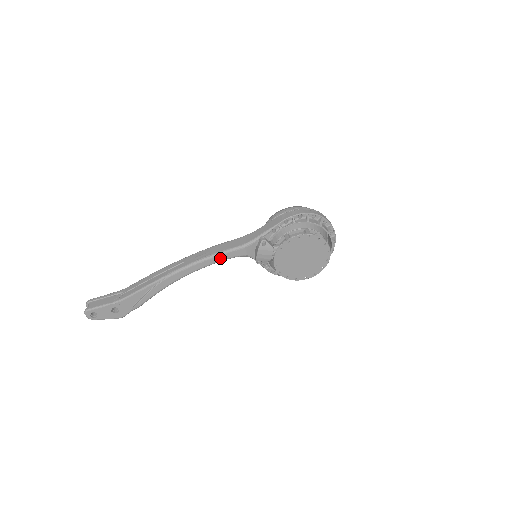
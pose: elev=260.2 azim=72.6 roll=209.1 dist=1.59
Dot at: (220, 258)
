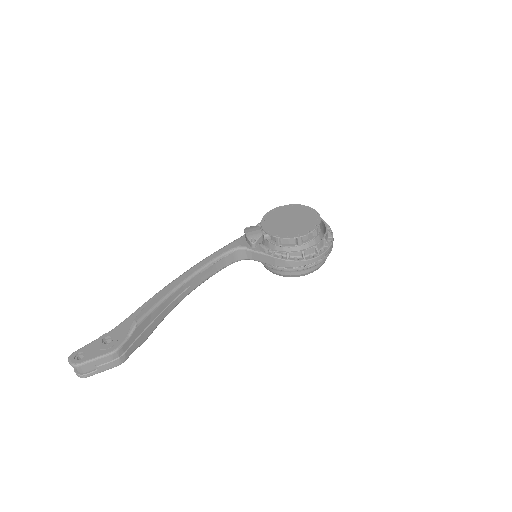
Dot at: (215, 256)
